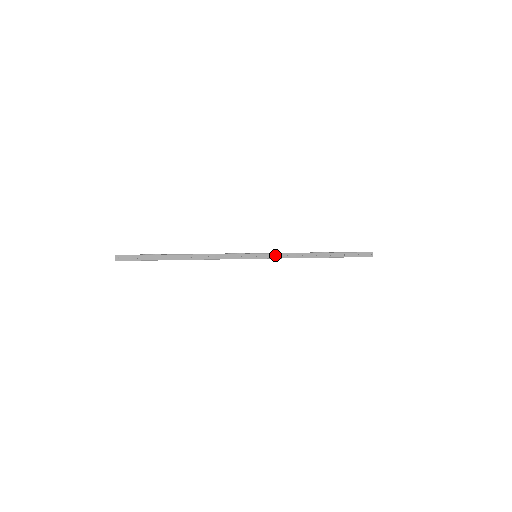
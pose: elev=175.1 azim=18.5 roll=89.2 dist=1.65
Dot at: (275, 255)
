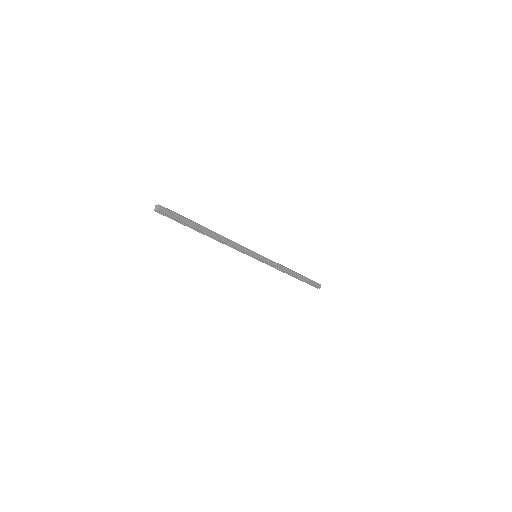
Dot at: (269, 260)
